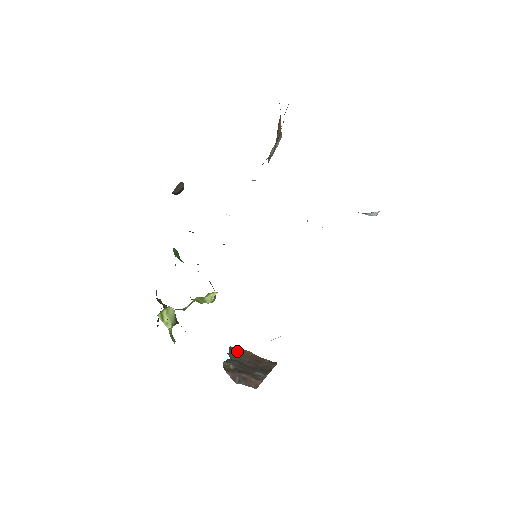
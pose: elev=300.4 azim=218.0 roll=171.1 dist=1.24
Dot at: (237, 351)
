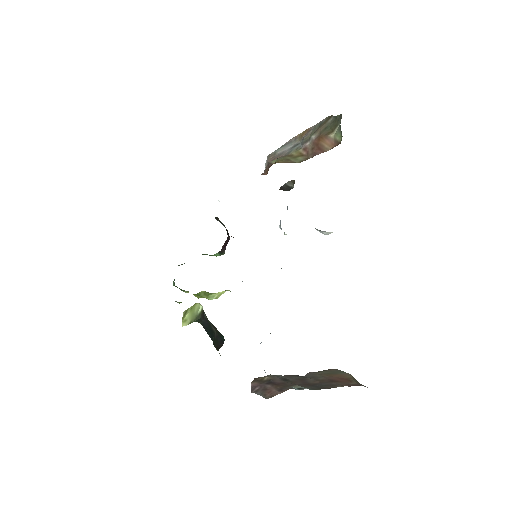
Dot at: (331, 372)
